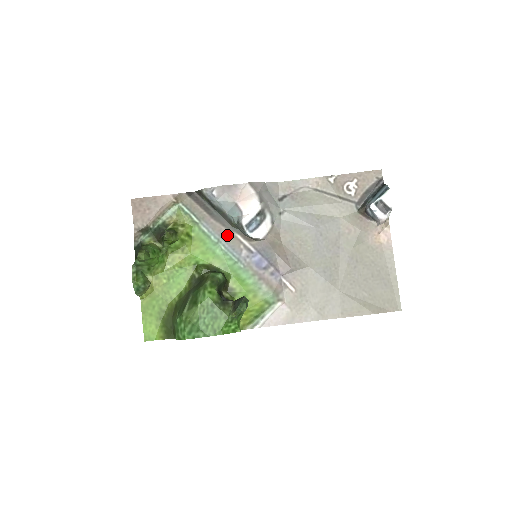
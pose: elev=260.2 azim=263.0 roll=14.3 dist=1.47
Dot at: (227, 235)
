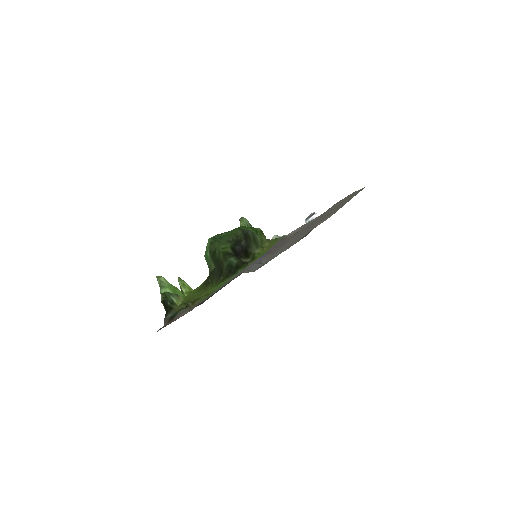
Dot at: occluded
